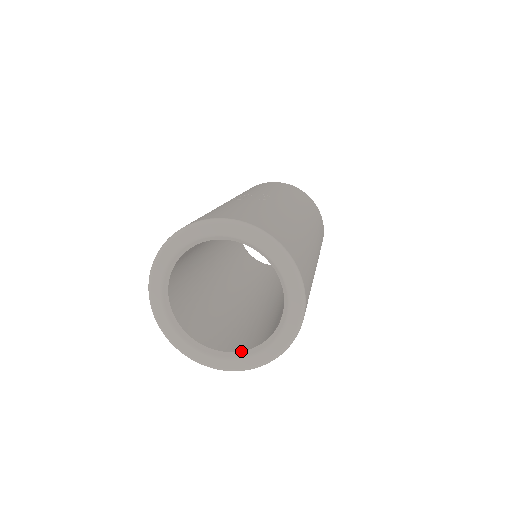
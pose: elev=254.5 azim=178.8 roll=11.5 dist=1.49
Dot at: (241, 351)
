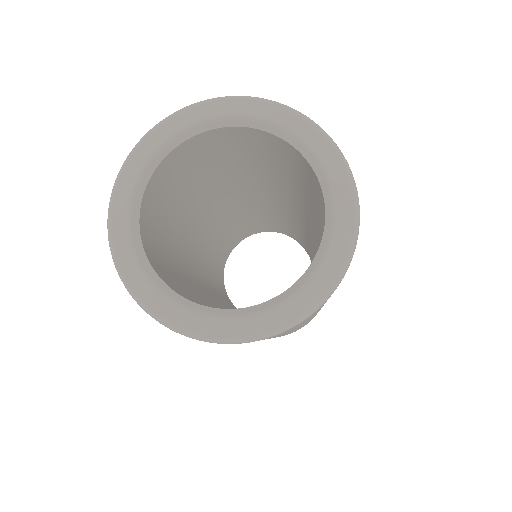
Dot at: occluded
